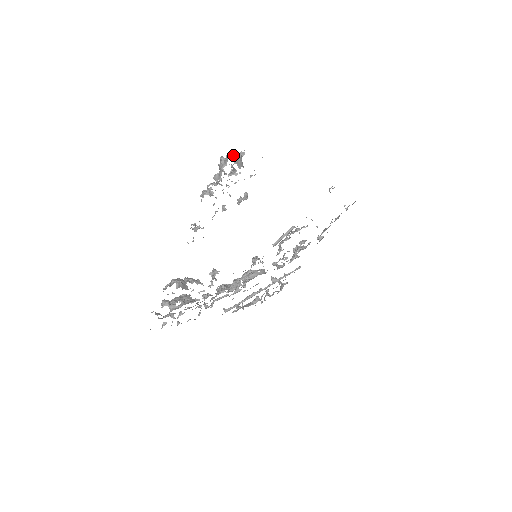
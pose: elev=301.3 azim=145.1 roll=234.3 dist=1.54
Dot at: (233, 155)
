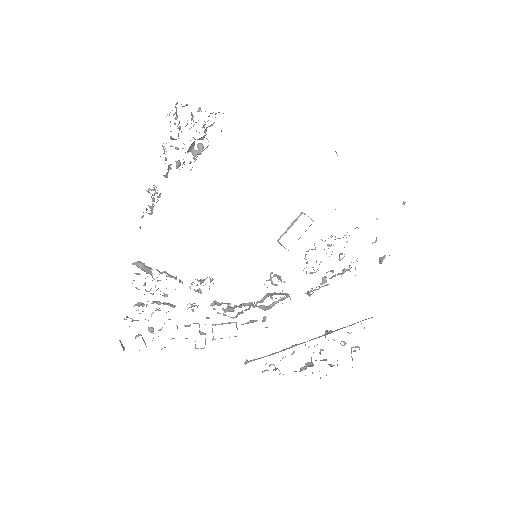
Dot at: occluded
